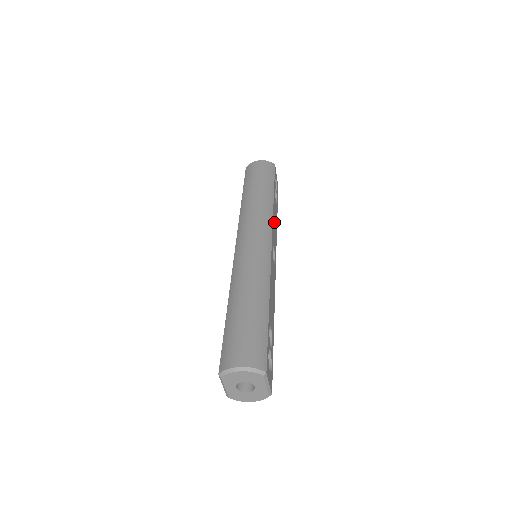
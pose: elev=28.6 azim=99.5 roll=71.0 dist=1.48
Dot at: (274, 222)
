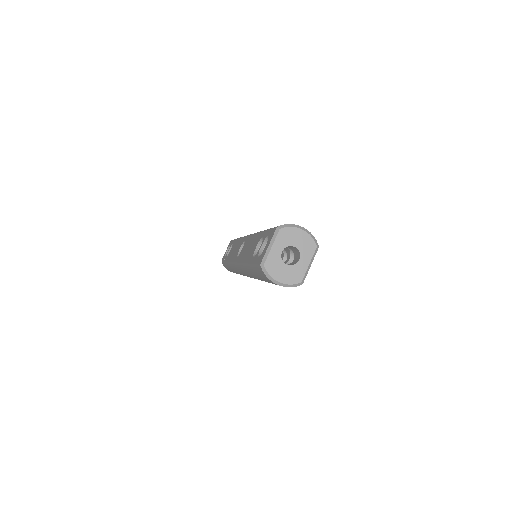
Dot at: occluded
